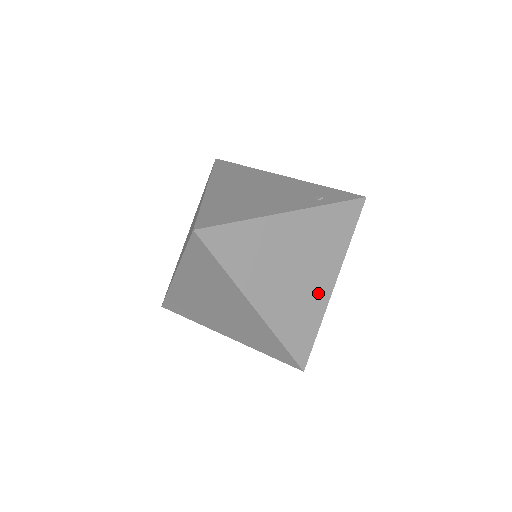
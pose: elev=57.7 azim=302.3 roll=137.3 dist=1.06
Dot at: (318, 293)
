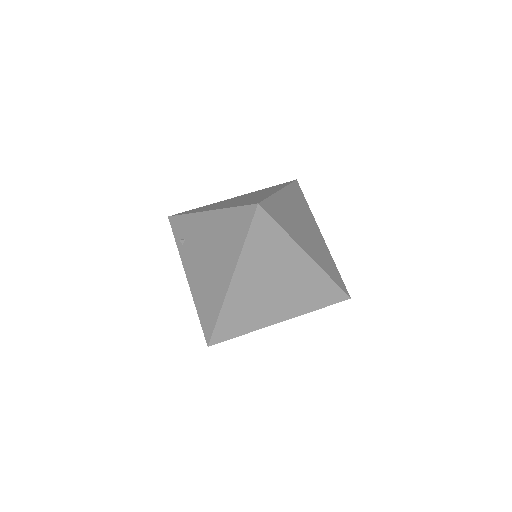
Dot at: (300, 239)
